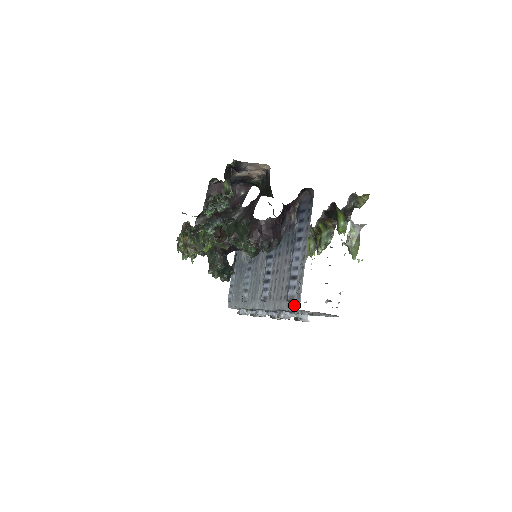
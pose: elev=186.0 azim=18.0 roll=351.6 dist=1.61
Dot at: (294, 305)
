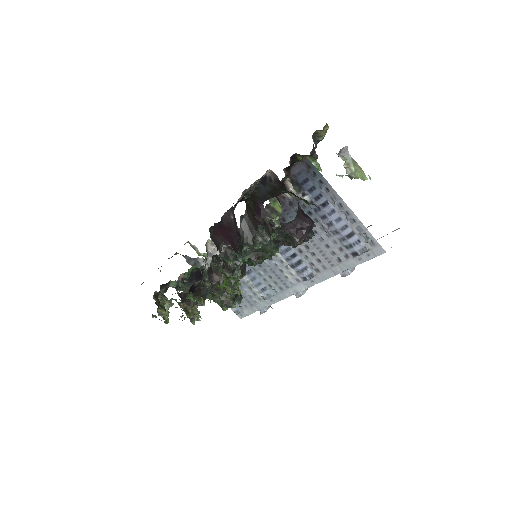
Dot at: (372, 253)
